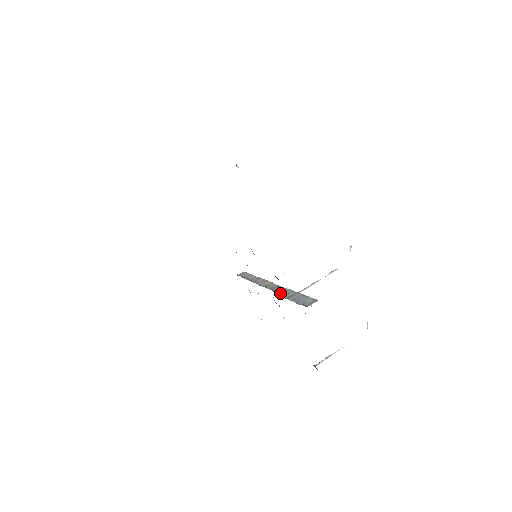
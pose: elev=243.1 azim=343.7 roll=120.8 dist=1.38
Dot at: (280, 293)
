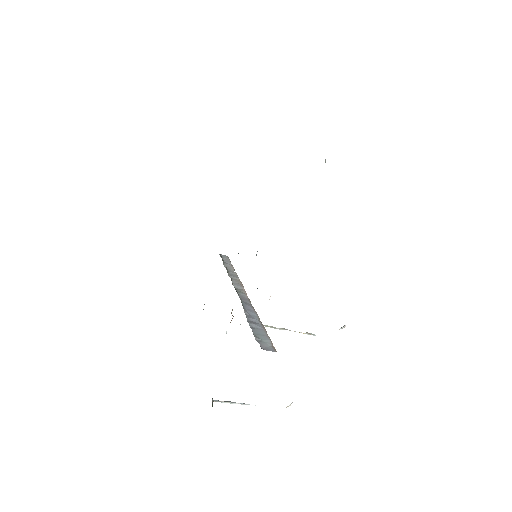
Dot at: (246, 309)
